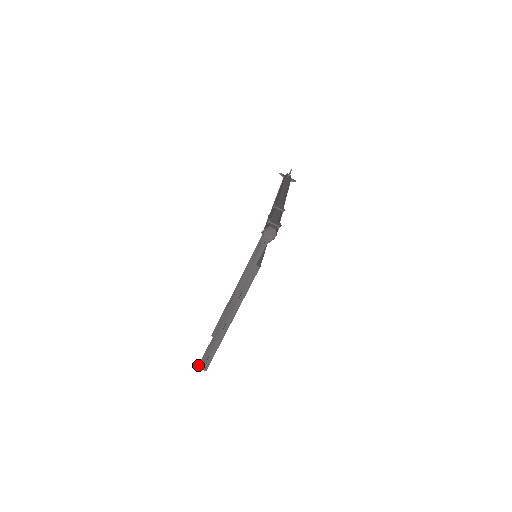
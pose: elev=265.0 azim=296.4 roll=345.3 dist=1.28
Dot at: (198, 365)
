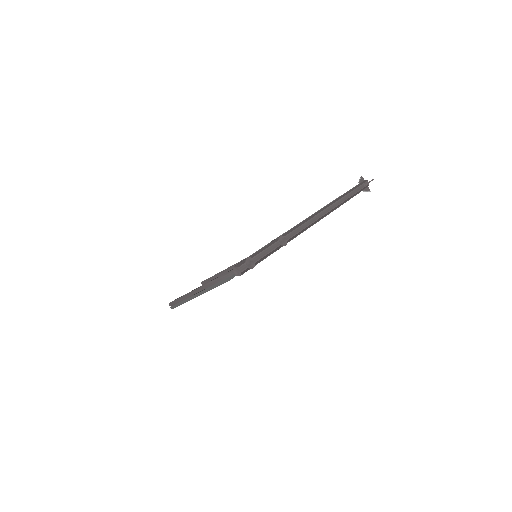
Dot at: occluded
